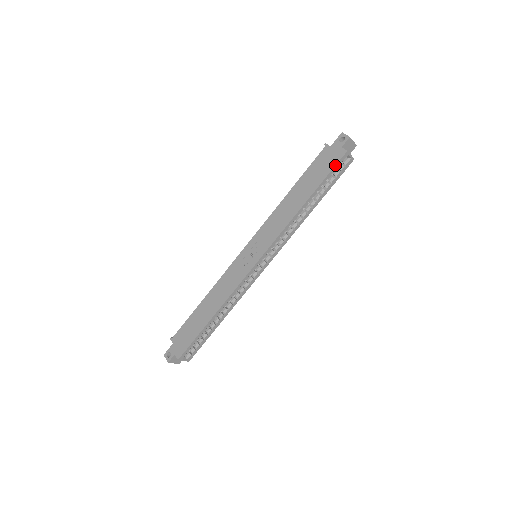
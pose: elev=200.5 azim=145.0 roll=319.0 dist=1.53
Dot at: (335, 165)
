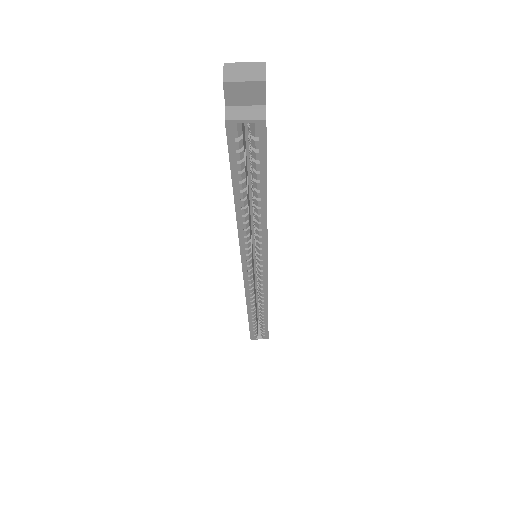
Dot at: occluded
